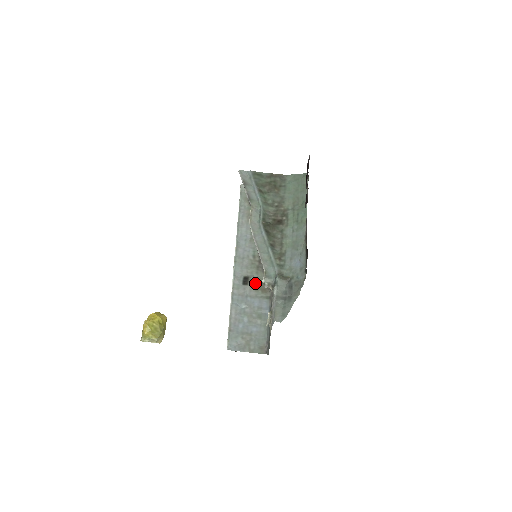
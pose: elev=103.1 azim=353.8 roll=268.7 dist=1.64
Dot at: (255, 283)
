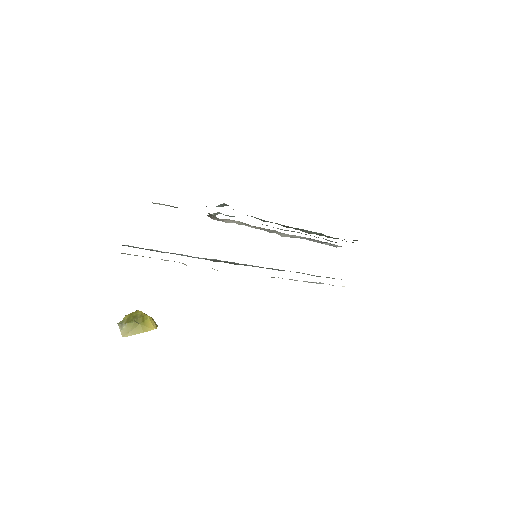
Dot at: occluded
